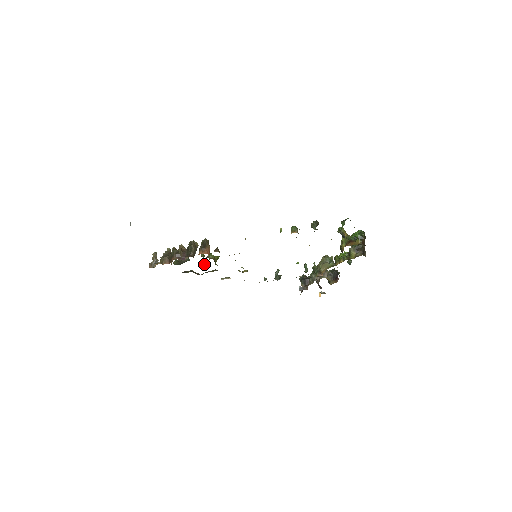
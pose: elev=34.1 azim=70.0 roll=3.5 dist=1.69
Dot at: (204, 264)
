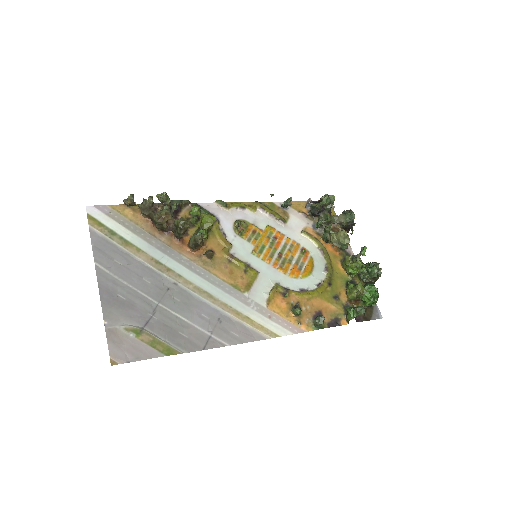
Dot at: (196, 207)
